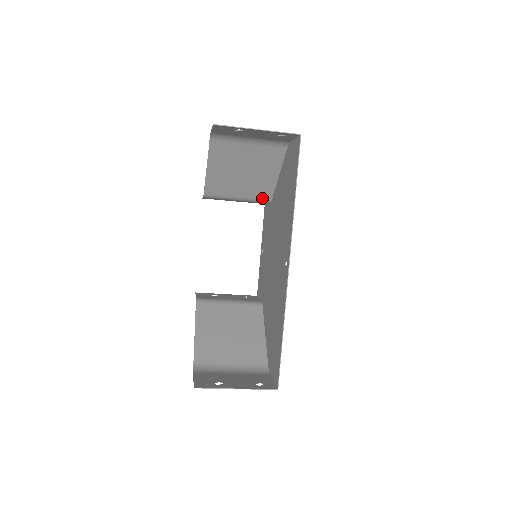
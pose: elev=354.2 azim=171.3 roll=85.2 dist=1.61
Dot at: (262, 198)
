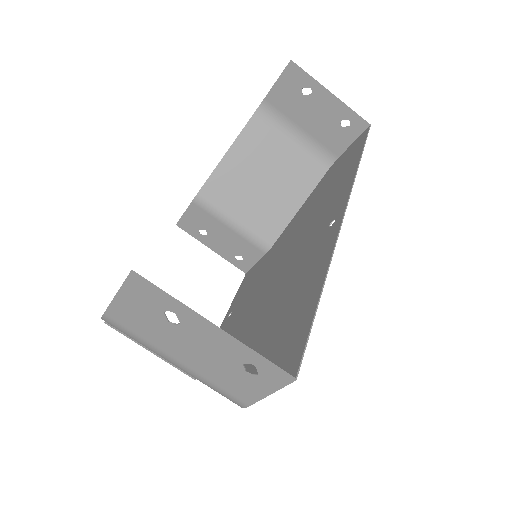
Dot at: (263, 236)
